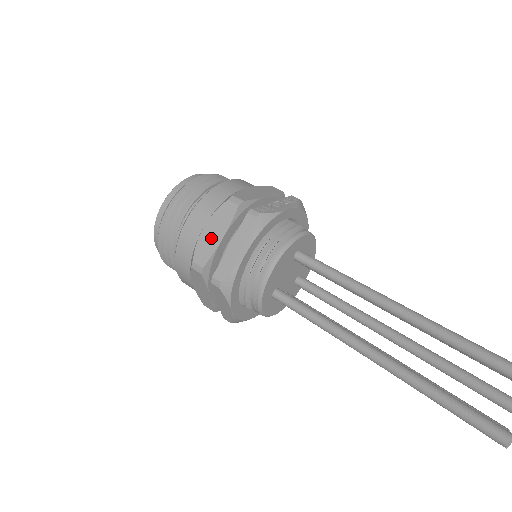
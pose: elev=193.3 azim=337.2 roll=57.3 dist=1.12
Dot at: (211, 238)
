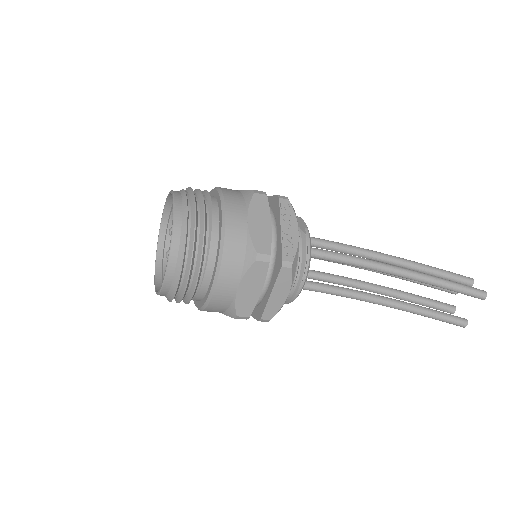
Dot at: (249, 295)
